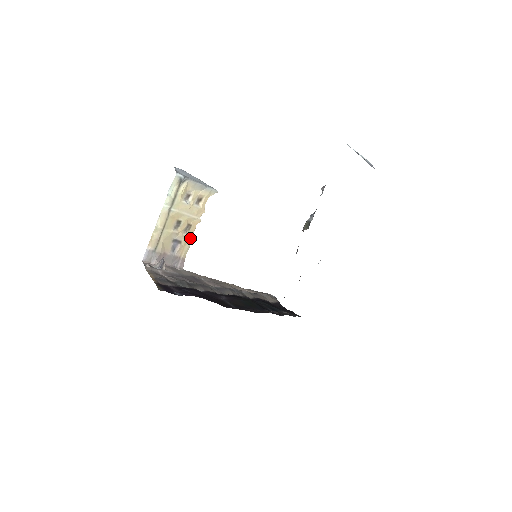
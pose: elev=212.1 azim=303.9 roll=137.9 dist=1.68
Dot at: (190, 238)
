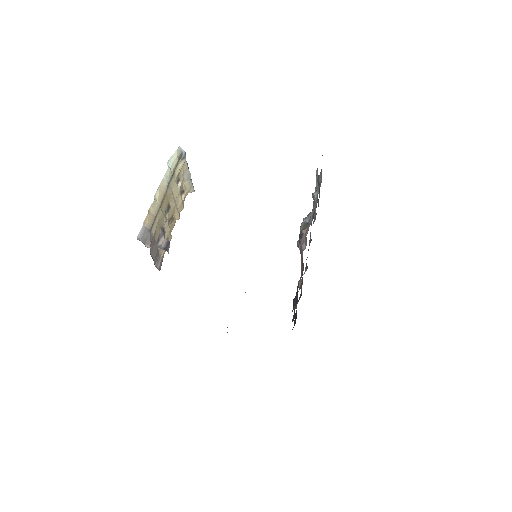
Dot at: (170, 234)
